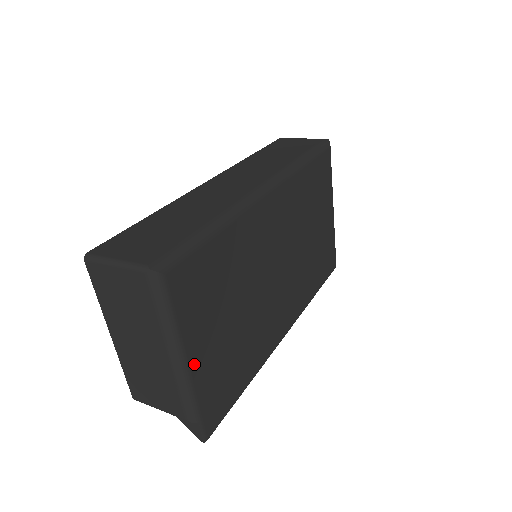
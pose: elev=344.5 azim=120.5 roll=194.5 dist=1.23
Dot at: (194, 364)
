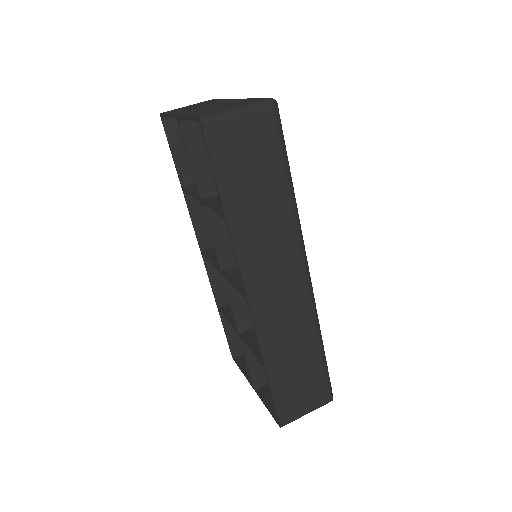
Dot at: occluded
